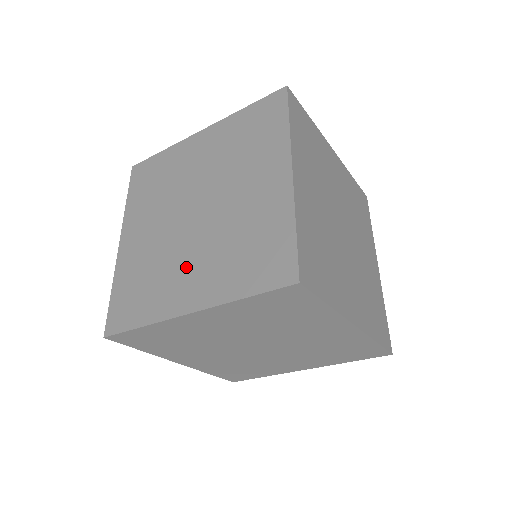
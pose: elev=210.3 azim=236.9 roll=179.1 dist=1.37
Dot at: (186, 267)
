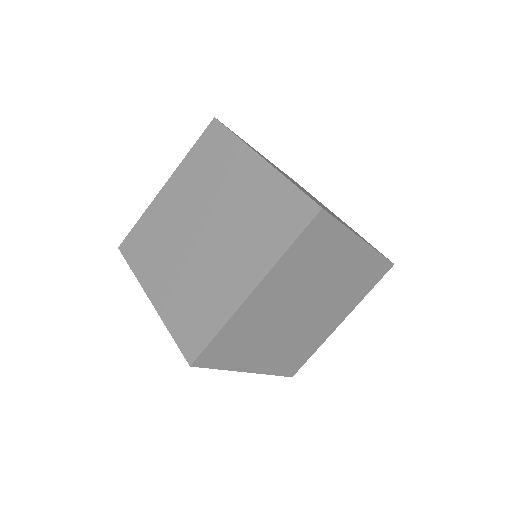
Dot at: (226, 267)
